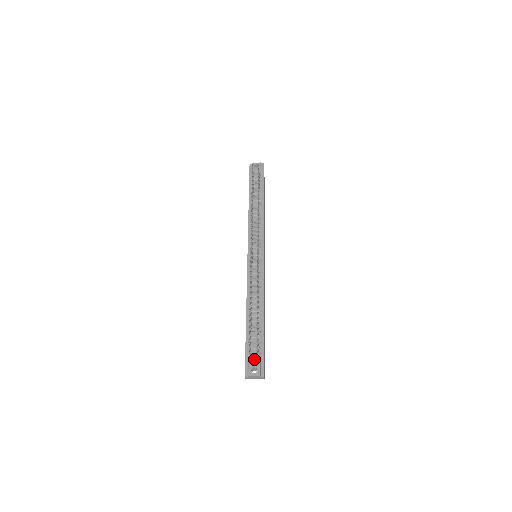
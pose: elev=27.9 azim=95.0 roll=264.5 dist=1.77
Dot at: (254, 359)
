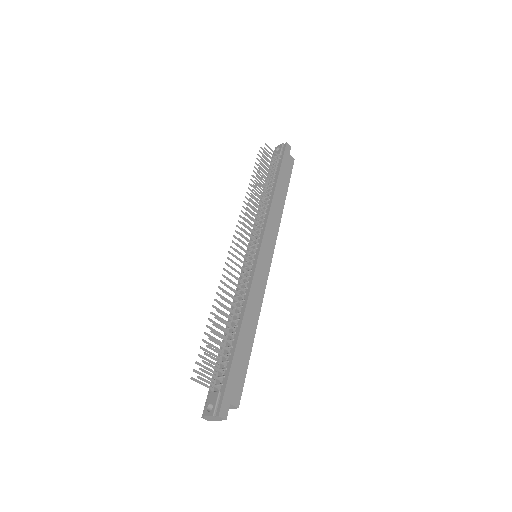
Dot at: (213, 392)
